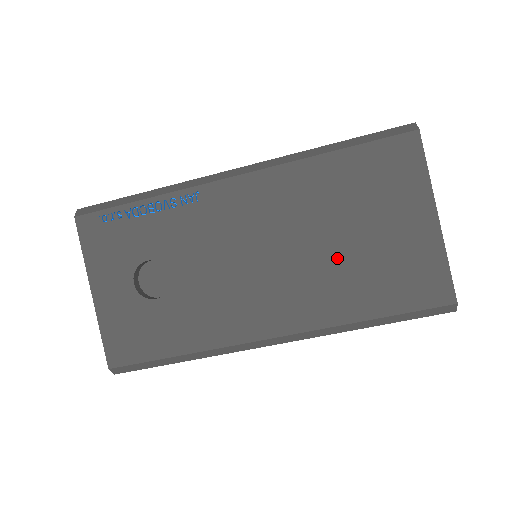
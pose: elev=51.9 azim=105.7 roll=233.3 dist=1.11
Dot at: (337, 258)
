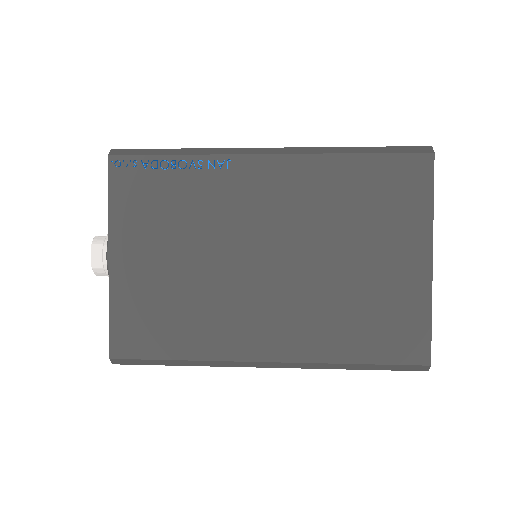
Dot at: occluded
